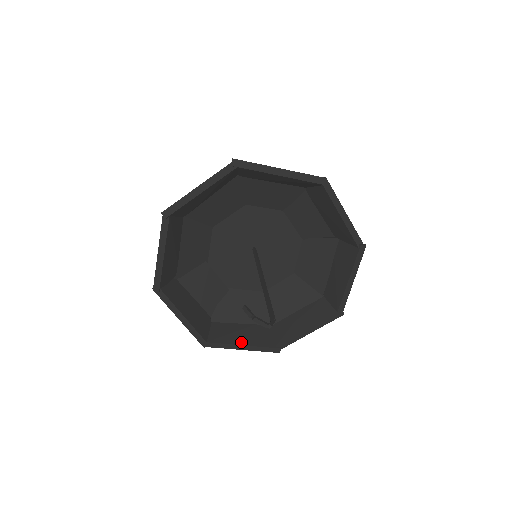
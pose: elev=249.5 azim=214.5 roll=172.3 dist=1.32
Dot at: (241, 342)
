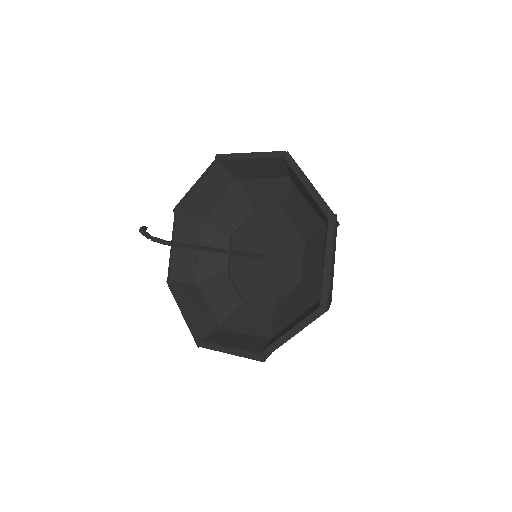
Dot at: (229, 345)
